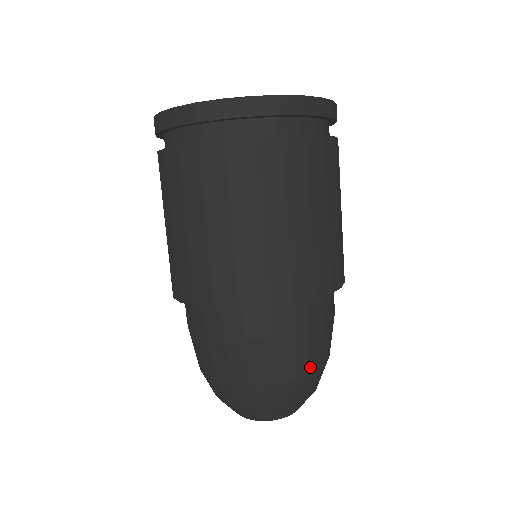
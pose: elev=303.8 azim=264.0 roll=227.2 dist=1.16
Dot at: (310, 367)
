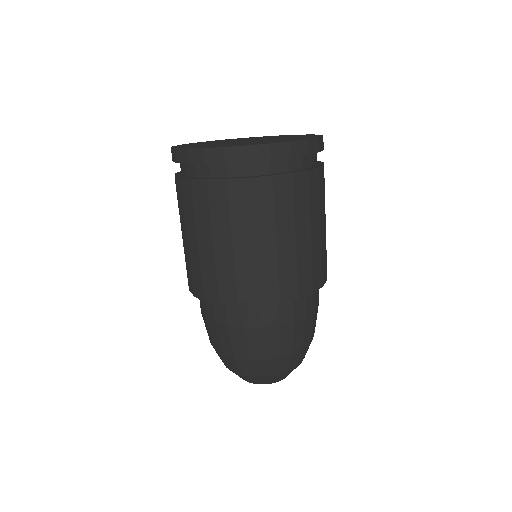
Dot at: (306, 342)
